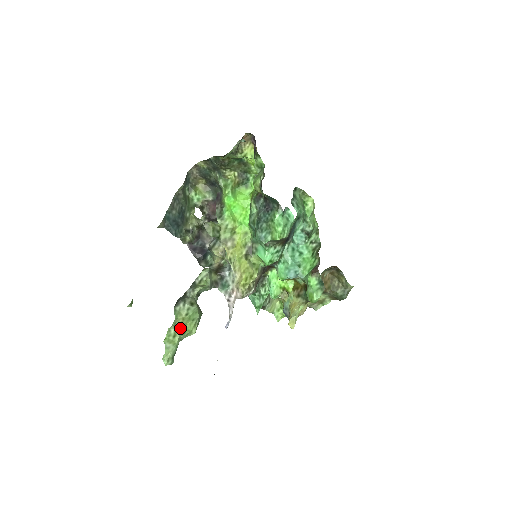
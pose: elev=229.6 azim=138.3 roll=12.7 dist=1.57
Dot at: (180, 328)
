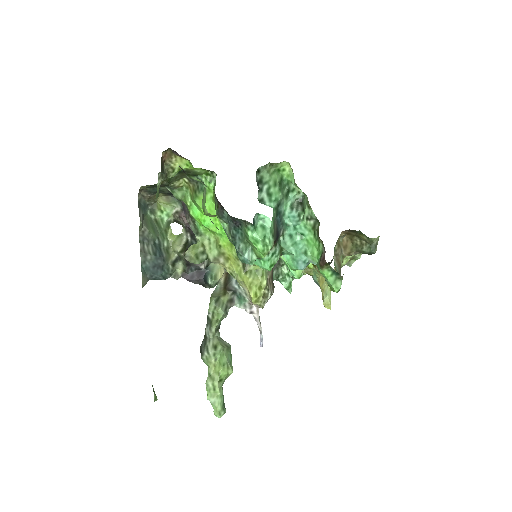
Dot at: (215, 378)
